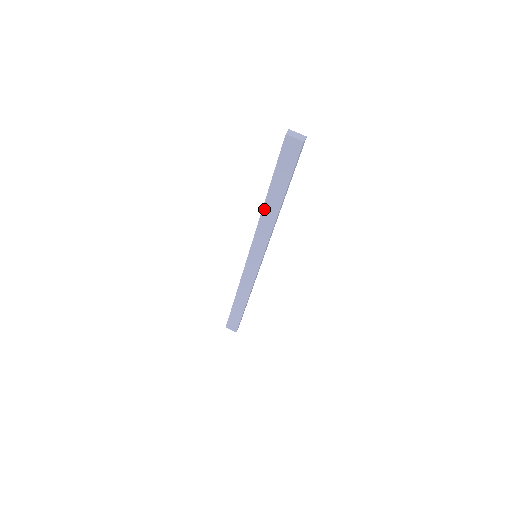
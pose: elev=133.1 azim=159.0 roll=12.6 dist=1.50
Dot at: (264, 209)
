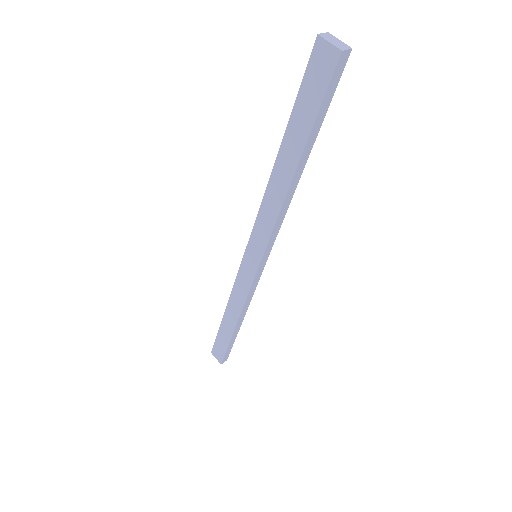
Dot at: (272, 176)
